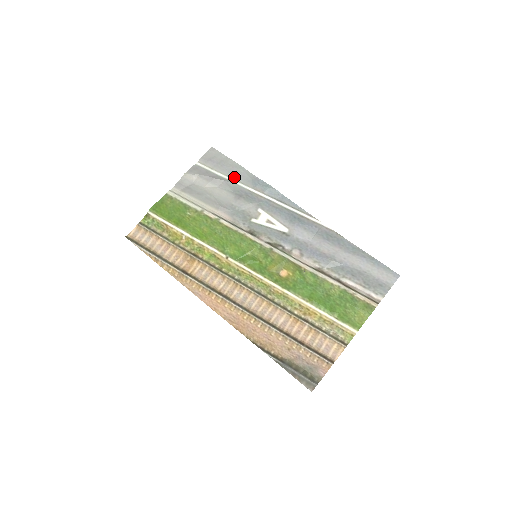
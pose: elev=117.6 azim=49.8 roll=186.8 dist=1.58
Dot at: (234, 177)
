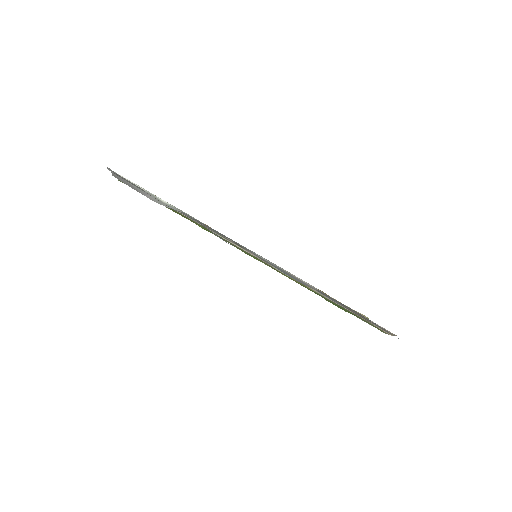
Dot at: occluded
